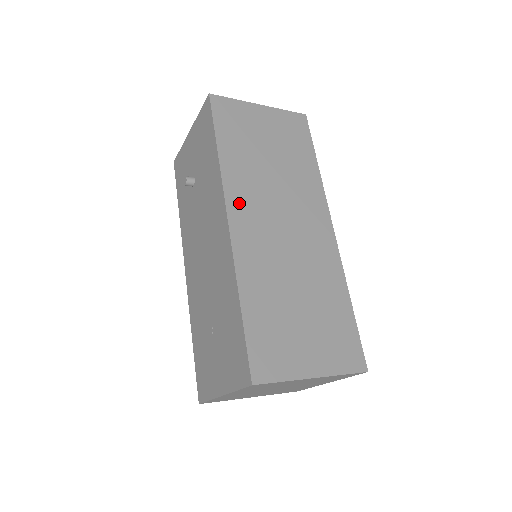
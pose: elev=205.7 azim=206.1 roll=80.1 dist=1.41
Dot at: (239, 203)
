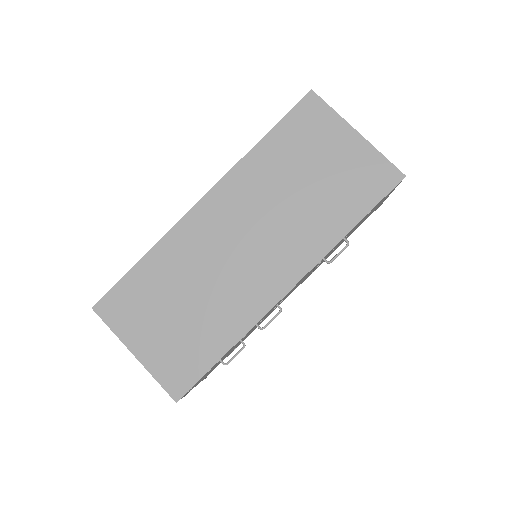
Dot at: (226, 195)
